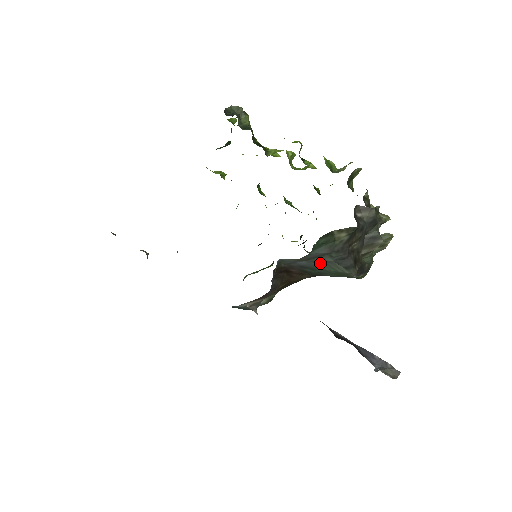
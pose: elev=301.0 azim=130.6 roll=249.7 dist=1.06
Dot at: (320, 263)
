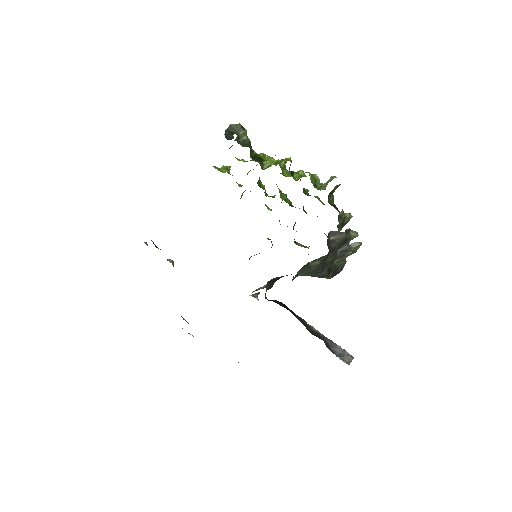
Dot at: (302, 275)
